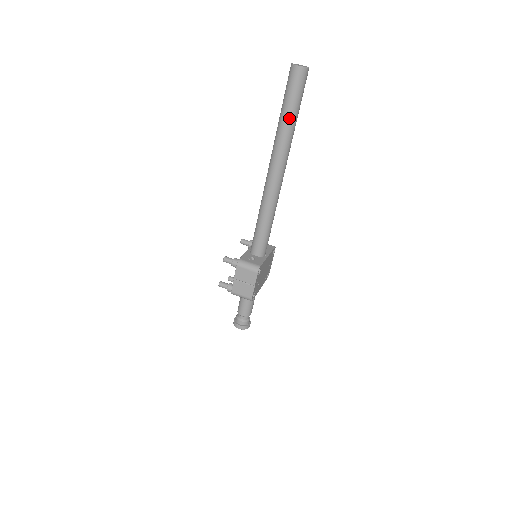
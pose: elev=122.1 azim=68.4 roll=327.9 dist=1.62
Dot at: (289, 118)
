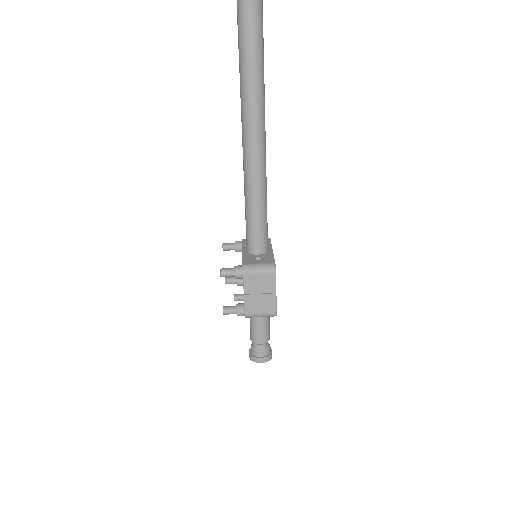
Dot at: (255, 41)
